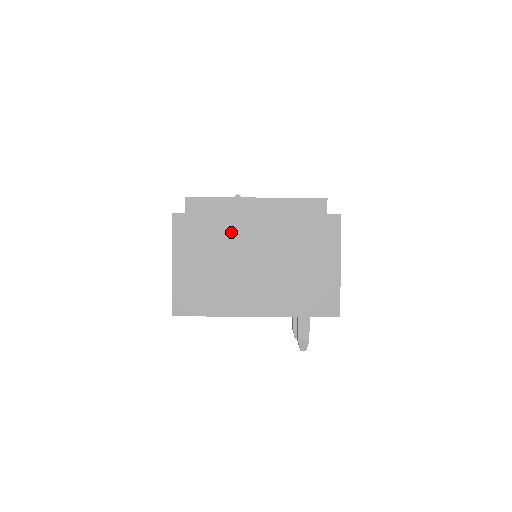
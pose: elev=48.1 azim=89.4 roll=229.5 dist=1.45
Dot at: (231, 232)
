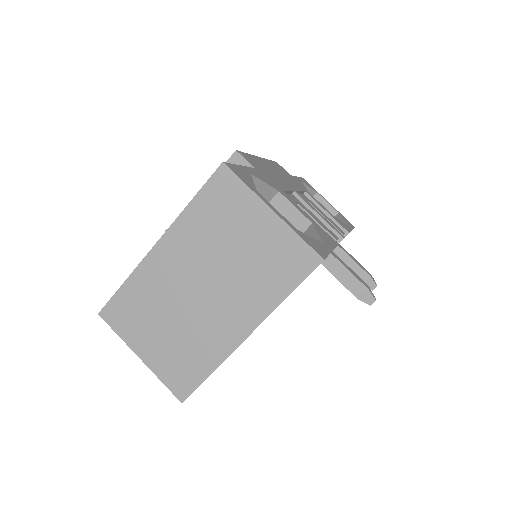
Dot at: (153, 282)
